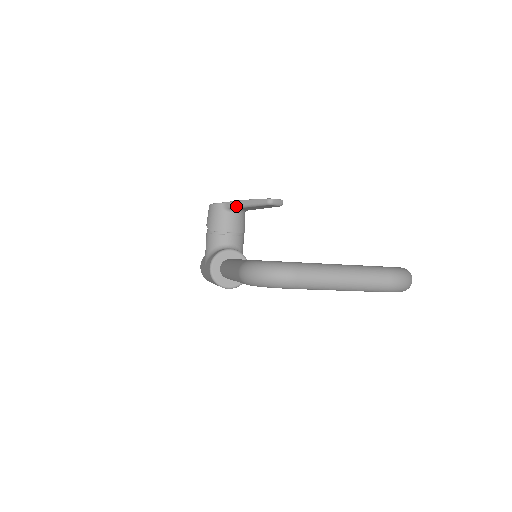
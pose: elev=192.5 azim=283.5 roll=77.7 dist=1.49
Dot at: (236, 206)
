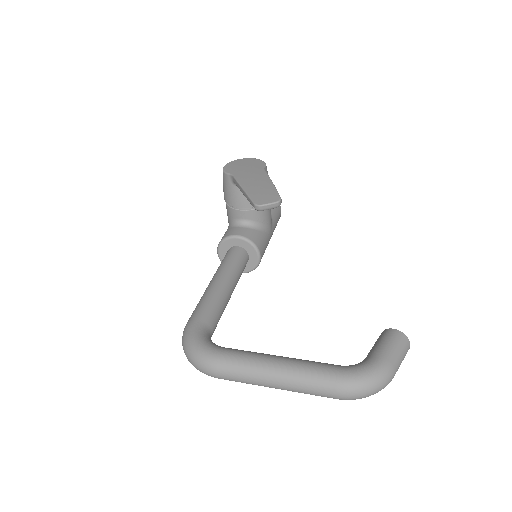
Dot at: occluded
